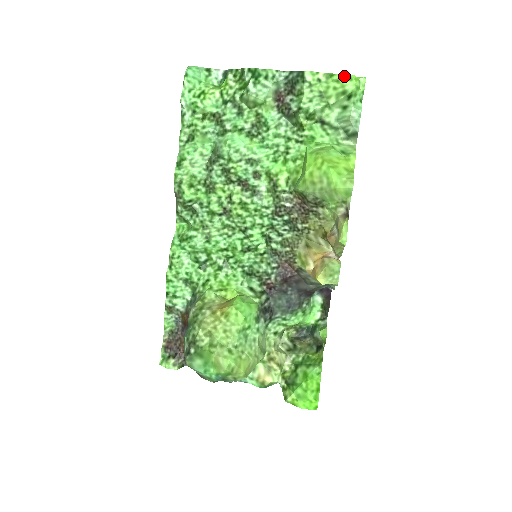
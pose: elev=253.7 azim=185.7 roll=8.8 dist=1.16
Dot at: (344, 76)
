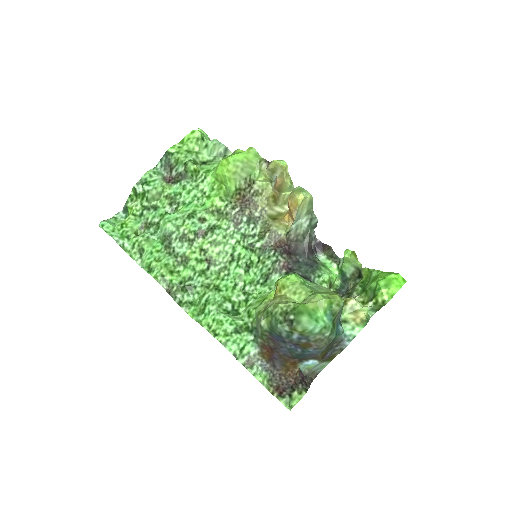
Dot at: (189, 134)
